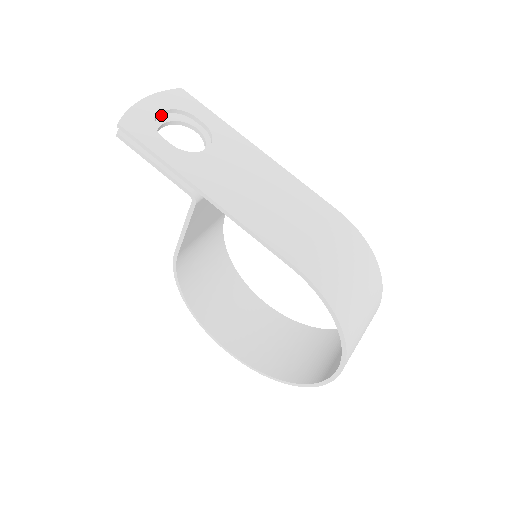
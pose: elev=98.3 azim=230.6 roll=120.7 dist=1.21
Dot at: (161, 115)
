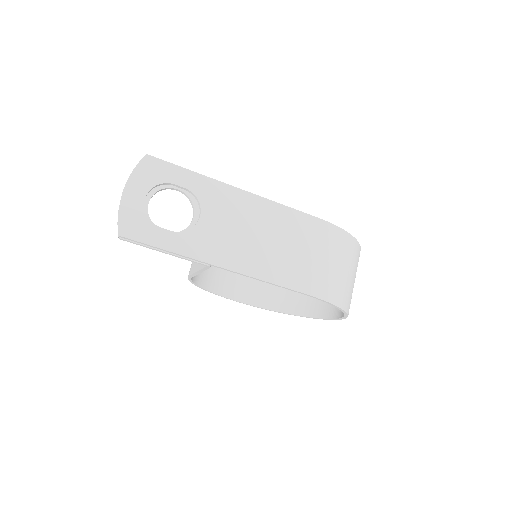
Dot at: occluded
